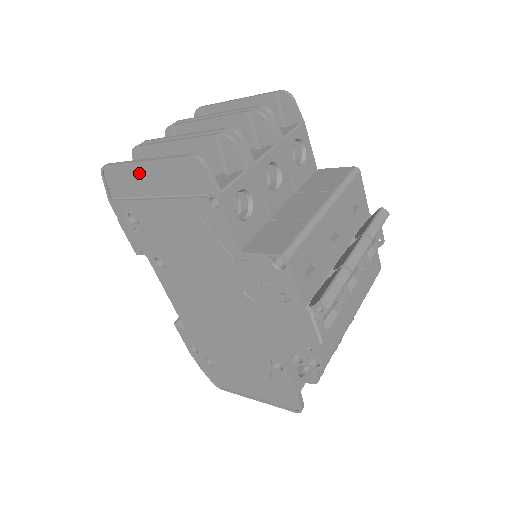
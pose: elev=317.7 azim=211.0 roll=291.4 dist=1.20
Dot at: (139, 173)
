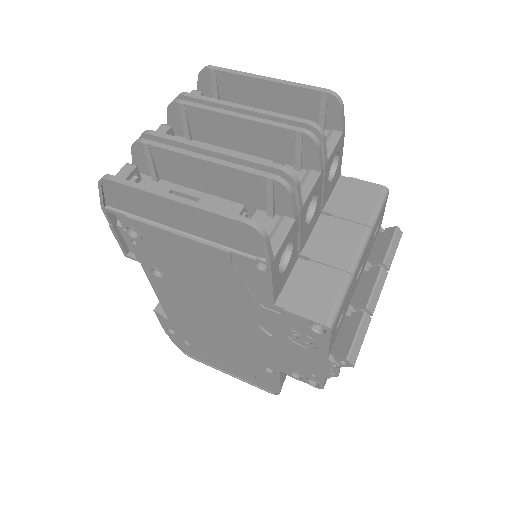
Dot at: (161, 204)
